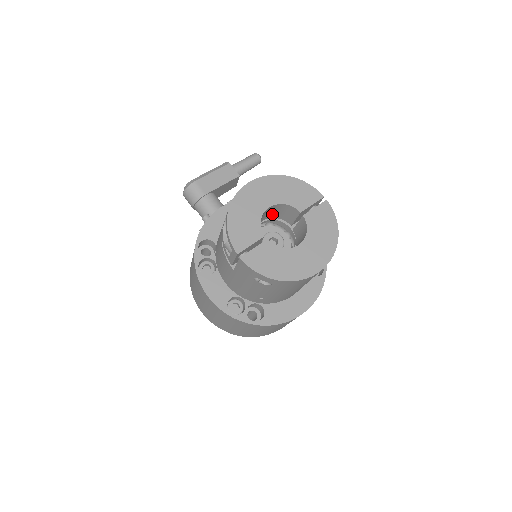
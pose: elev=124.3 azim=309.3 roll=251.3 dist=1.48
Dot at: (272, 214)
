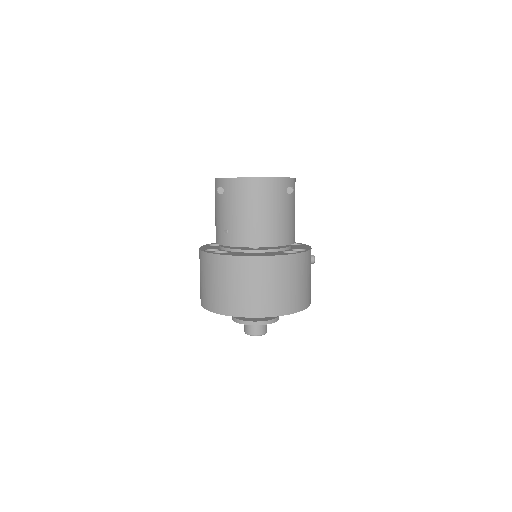
Dot at: occluded
